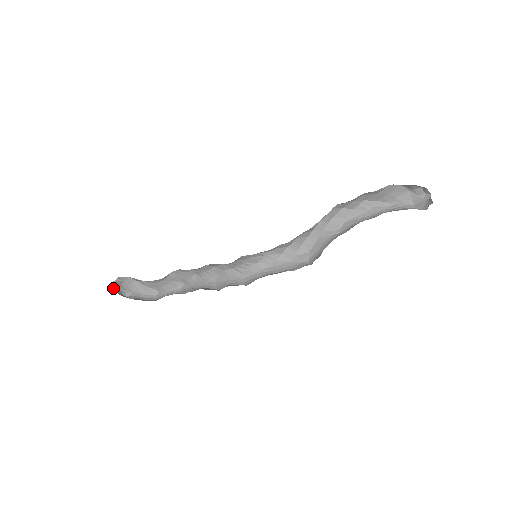
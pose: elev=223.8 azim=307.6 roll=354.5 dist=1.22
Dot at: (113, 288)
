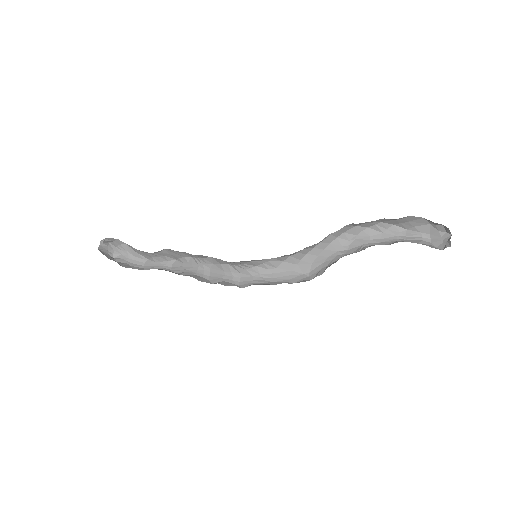
Dot at: (100, 248)
